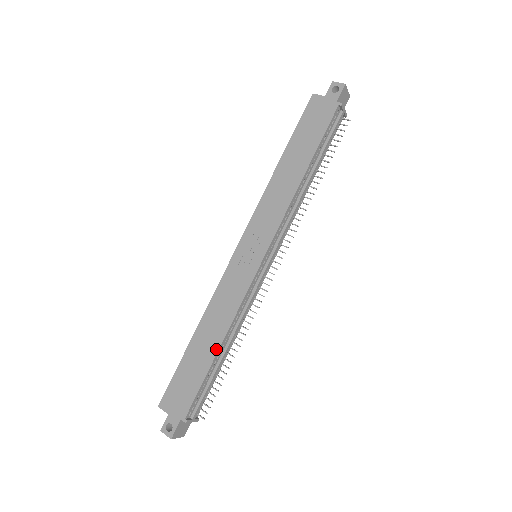
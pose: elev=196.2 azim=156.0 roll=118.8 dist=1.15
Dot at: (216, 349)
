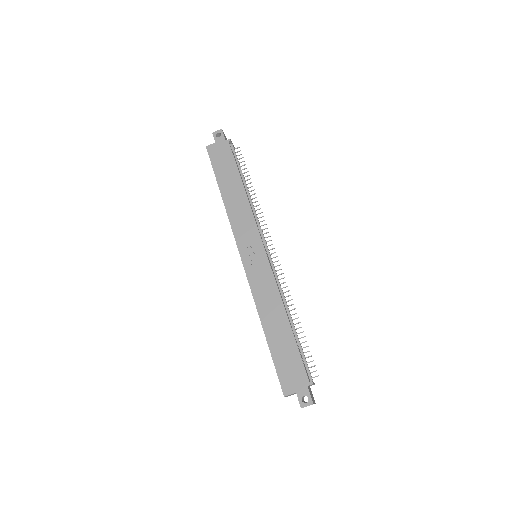
Dot at: (287, 323)
